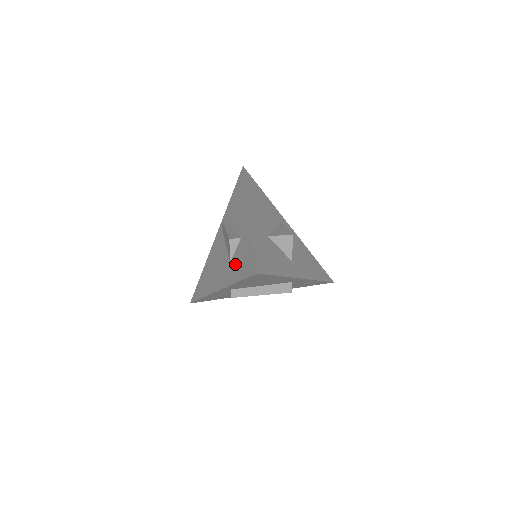
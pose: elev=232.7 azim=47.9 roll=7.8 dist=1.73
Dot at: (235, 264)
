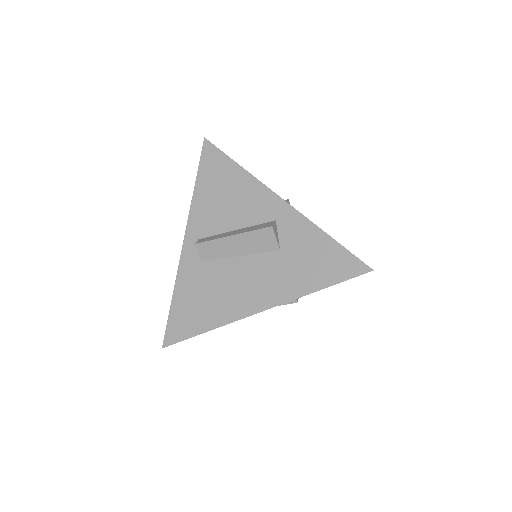
Dot at: occluded
